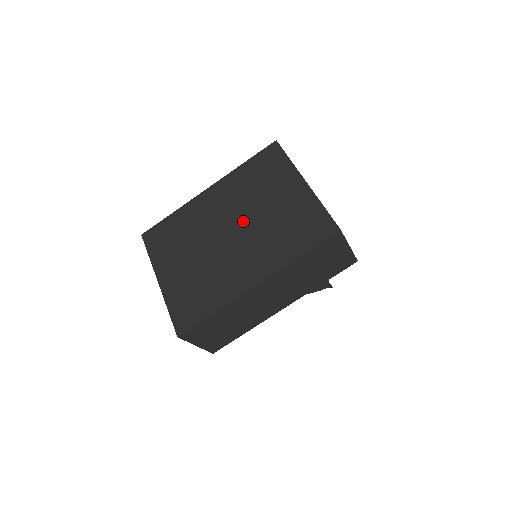
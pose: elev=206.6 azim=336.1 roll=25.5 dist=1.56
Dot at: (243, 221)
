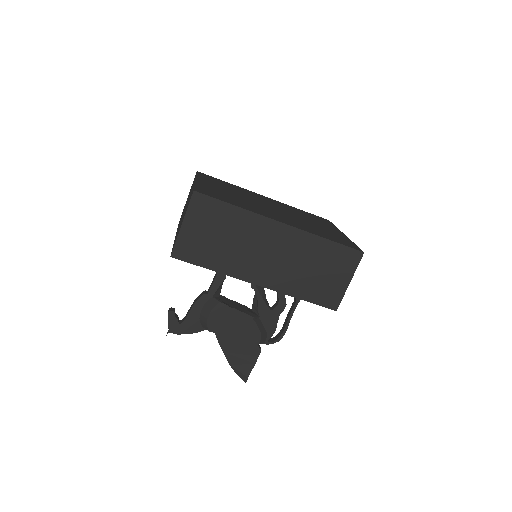
Dot at: (287, 212)
